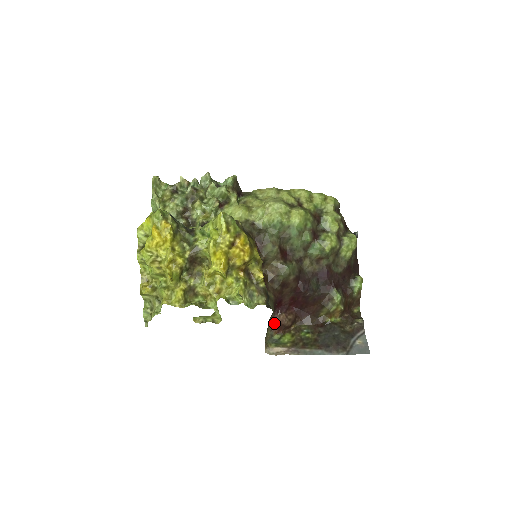
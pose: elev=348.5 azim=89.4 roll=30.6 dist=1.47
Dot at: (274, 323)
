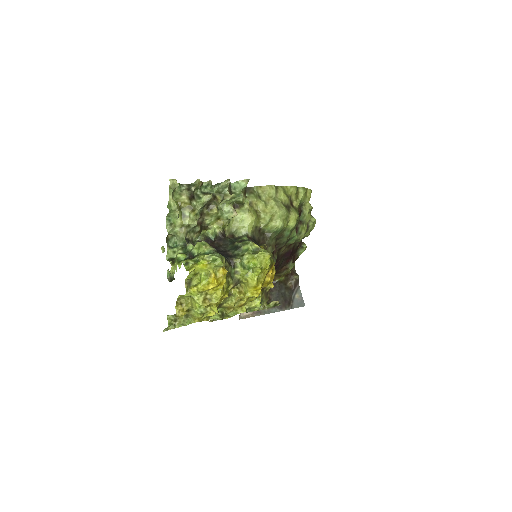
Dot at: occluded
